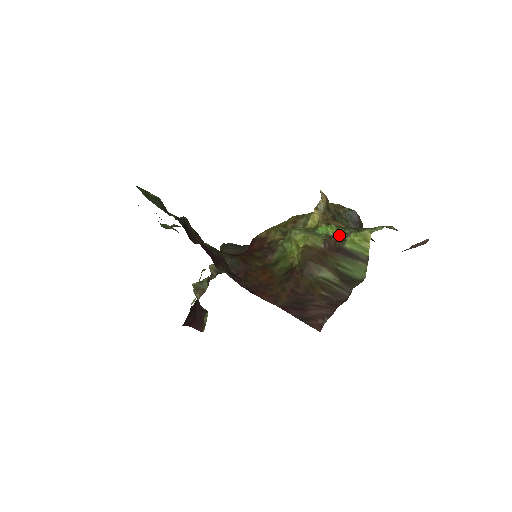
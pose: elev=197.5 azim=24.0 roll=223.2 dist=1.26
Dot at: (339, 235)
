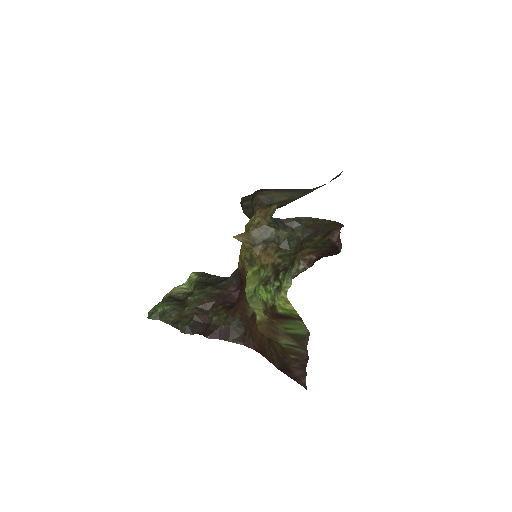
Dot at: (269, 301)
